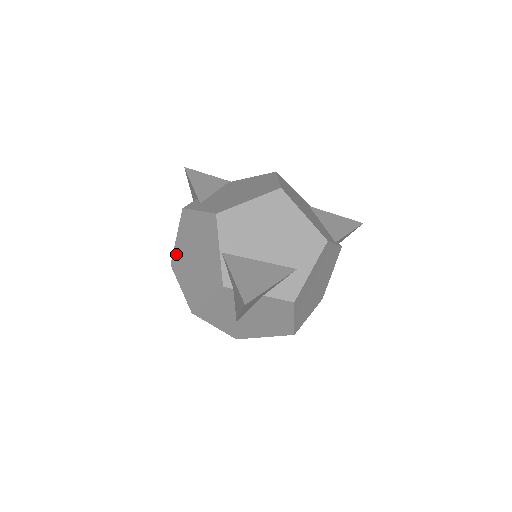
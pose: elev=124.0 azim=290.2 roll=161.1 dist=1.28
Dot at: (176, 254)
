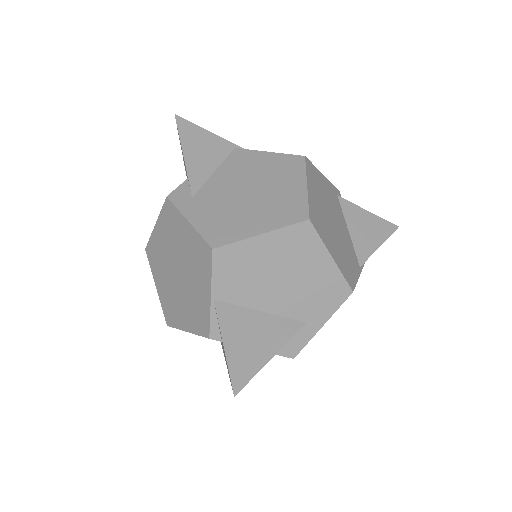
Dot at: (153, 244)
